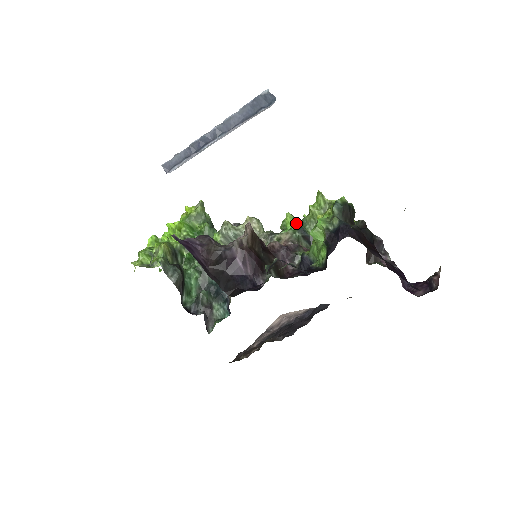
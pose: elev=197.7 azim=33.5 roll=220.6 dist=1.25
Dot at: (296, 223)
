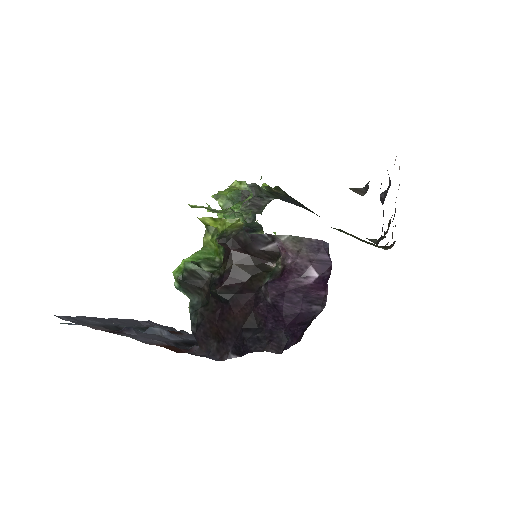
Dot at: occluded
